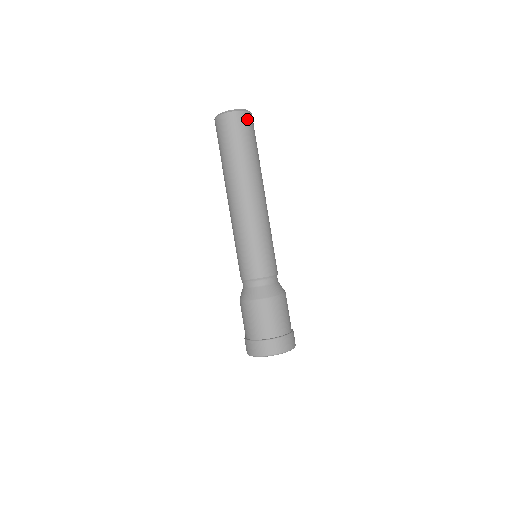
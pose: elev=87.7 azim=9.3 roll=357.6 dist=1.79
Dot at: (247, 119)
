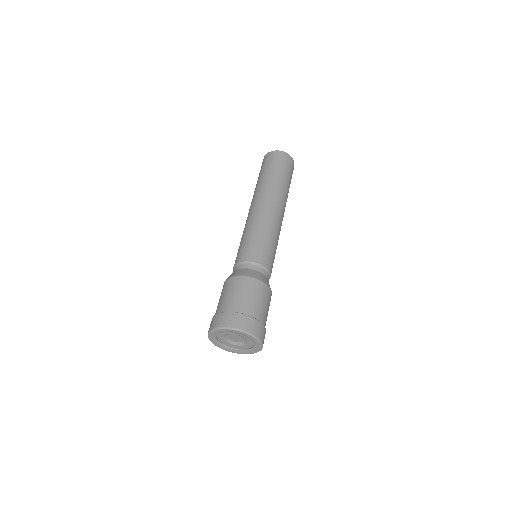
Dot at: (293, 165)
